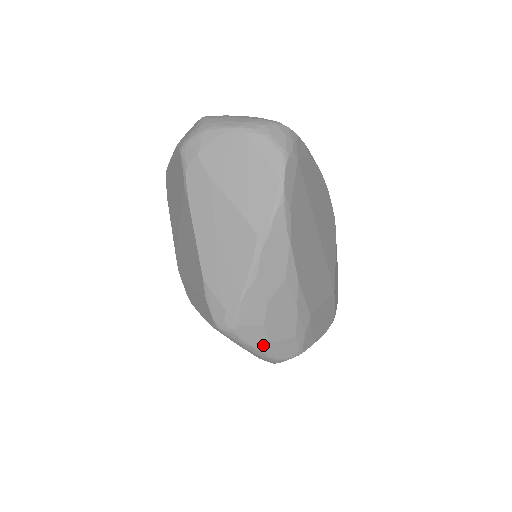
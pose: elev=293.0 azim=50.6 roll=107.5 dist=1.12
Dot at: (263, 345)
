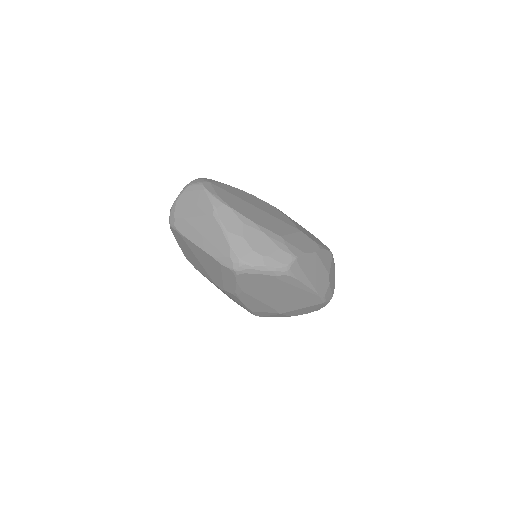
Dot at: (264, 261)
